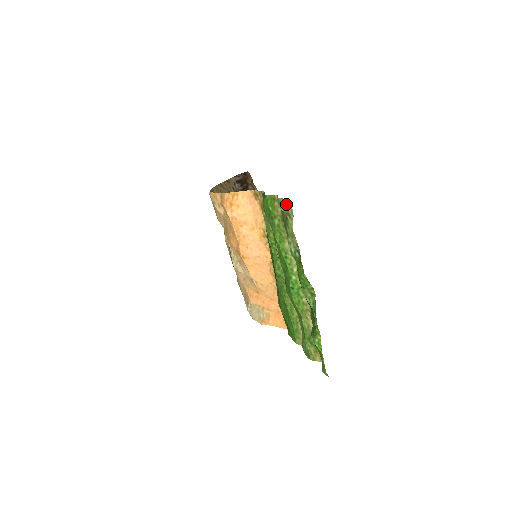
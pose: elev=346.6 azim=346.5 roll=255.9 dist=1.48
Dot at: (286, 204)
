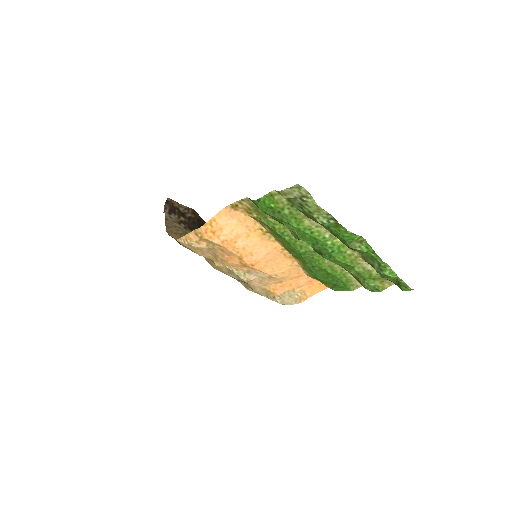
Dot at: (296, 190)
